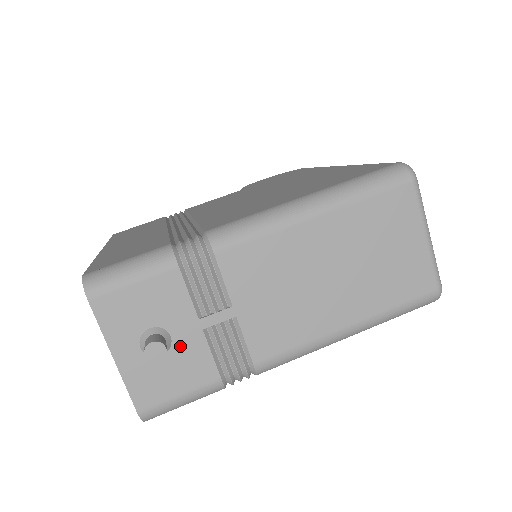
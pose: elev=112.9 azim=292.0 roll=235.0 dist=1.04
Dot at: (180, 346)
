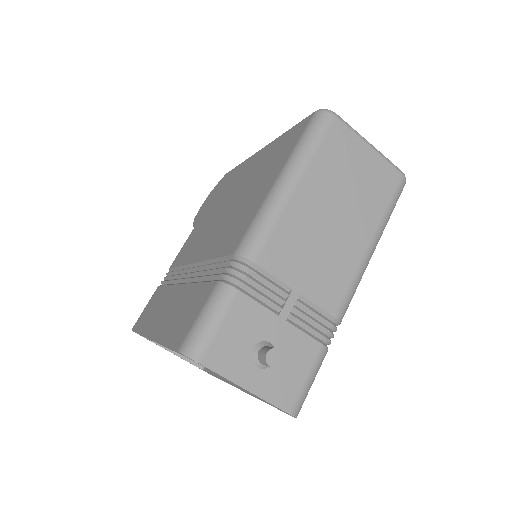
Dot at: (281, 344)
